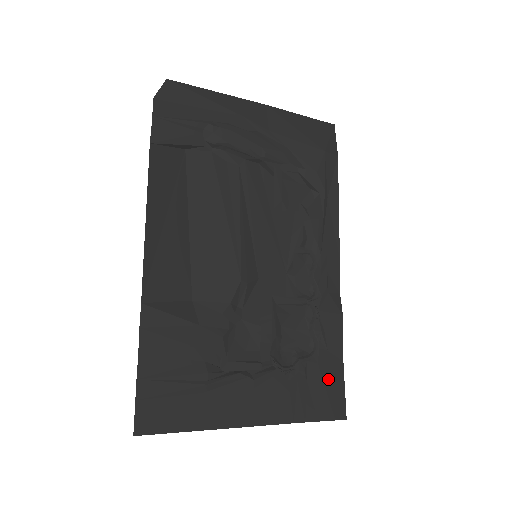
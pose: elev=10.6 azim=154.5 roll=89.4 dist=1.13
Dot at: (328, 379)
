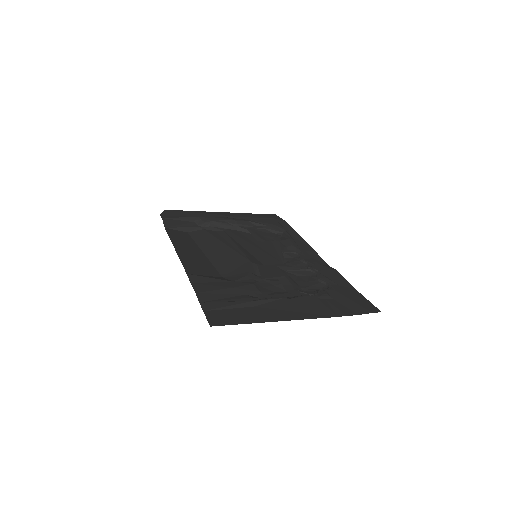
Dot at: (349, 296)
